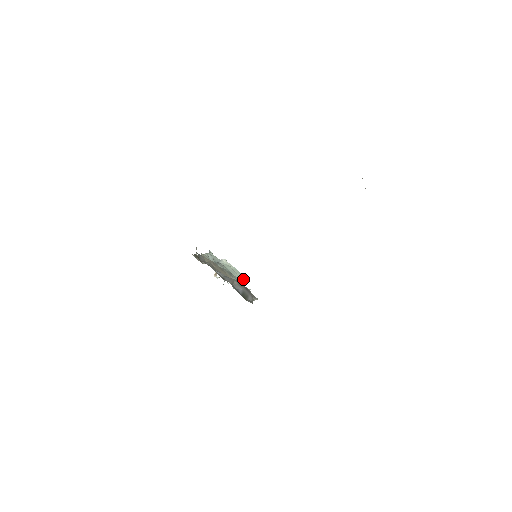
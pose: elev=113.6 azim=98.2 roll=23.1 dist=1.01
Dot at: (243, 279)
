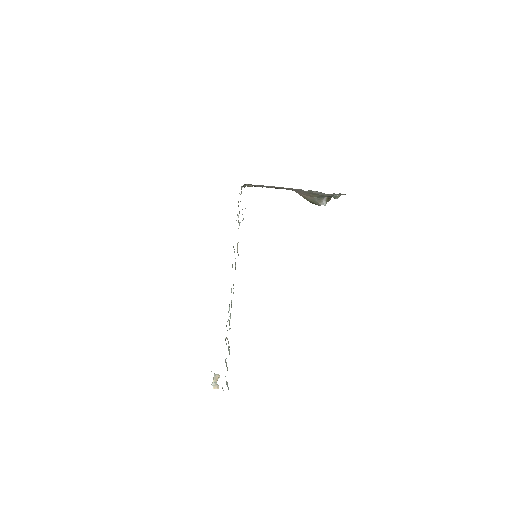
Dot at: occluded
